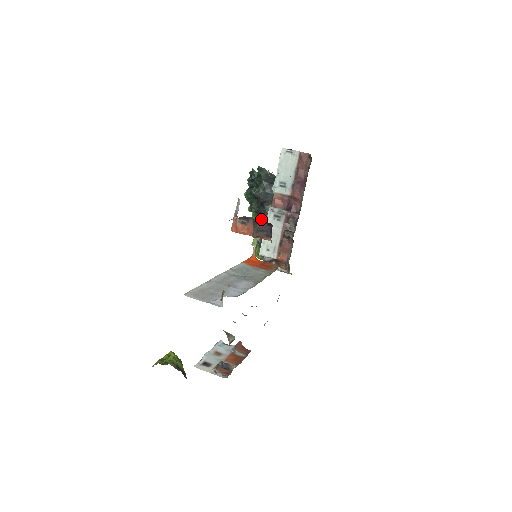
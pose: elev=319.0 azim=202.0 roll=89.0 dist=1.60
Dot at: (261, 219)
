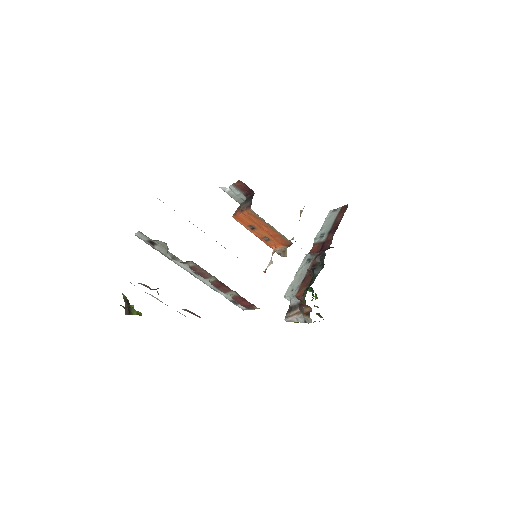
Dot at: occluded
